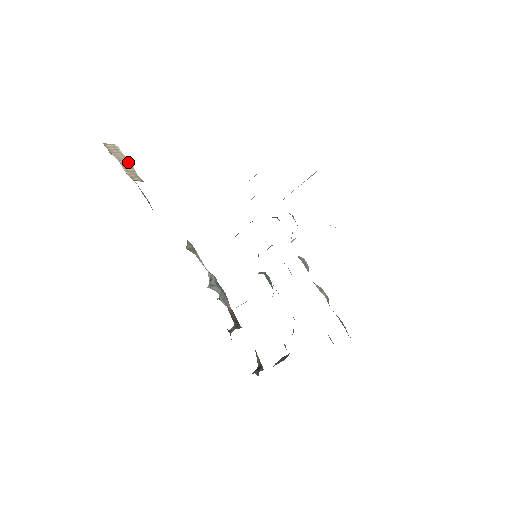
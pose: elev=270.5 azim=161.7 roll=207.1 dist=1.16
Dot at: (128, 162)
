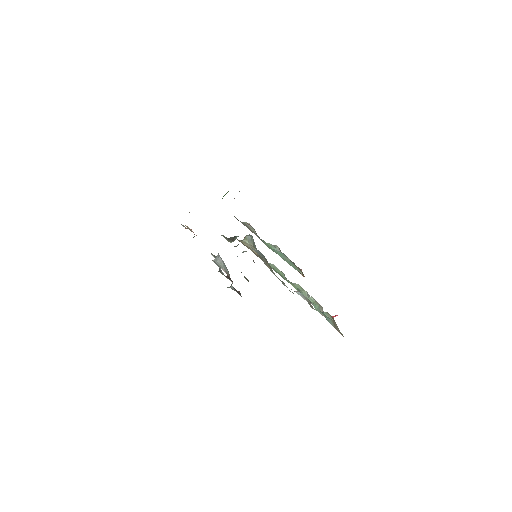
Dot at: (191, 229)
